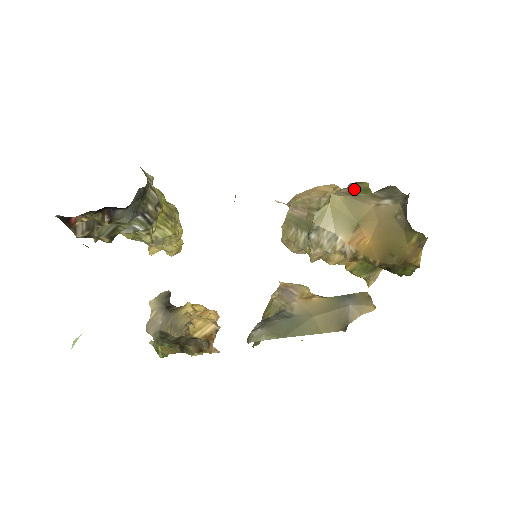
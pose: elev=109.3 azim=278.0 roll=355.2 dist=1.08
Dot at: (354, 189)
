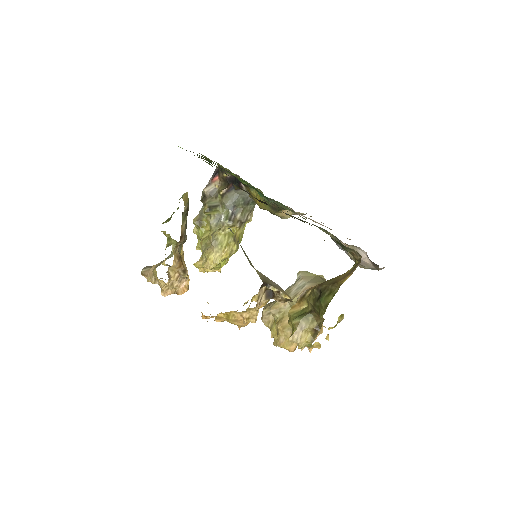
Dot at: occluded
